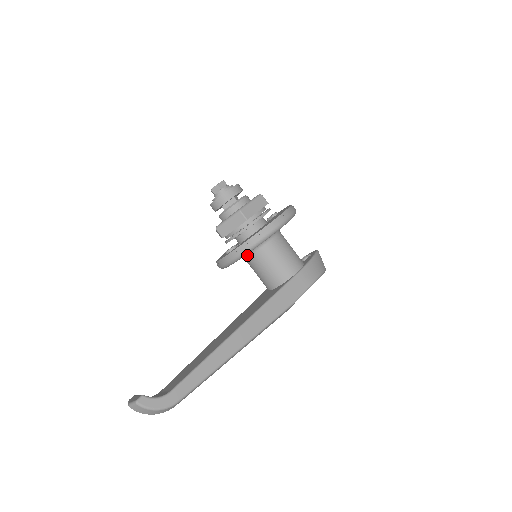
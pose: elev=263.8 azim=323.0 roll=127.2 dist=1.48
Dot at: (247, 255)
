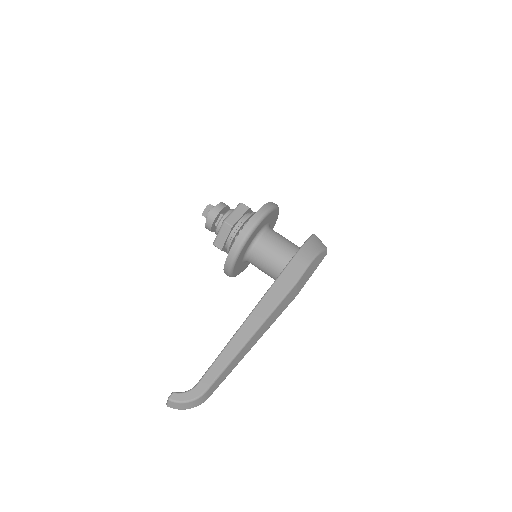
Dot at: (247, 257)
